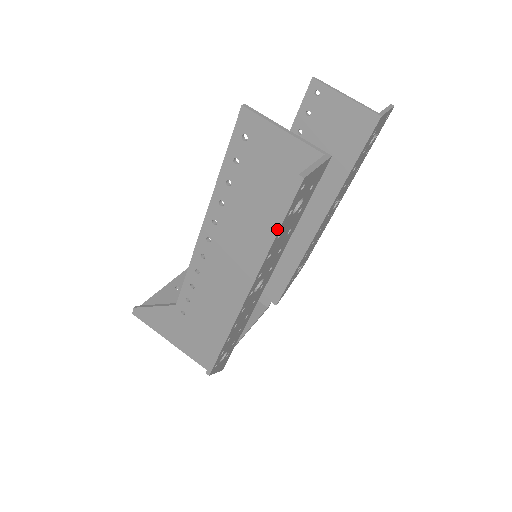
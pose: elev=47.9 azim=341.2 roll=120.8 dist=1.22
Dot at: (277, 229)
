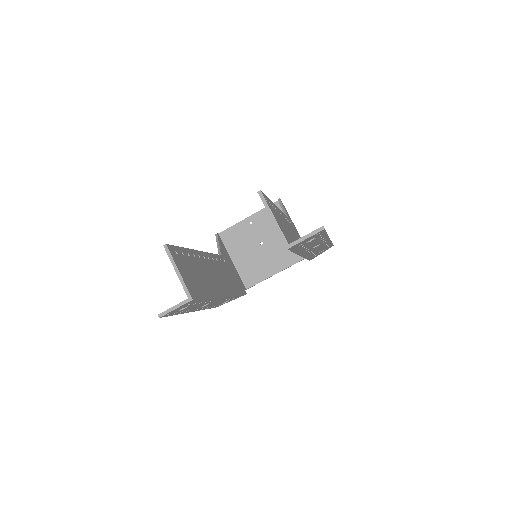
Dot at: occluded
